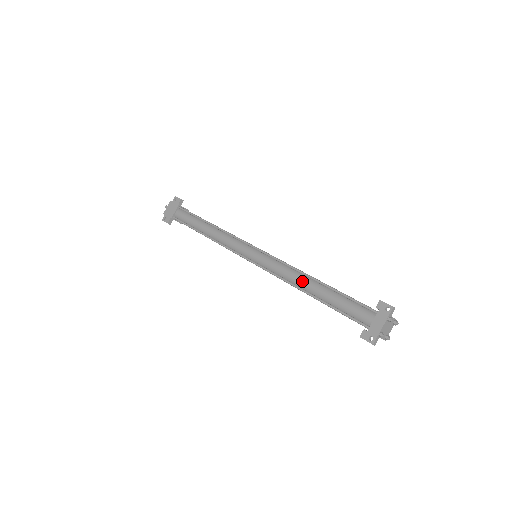
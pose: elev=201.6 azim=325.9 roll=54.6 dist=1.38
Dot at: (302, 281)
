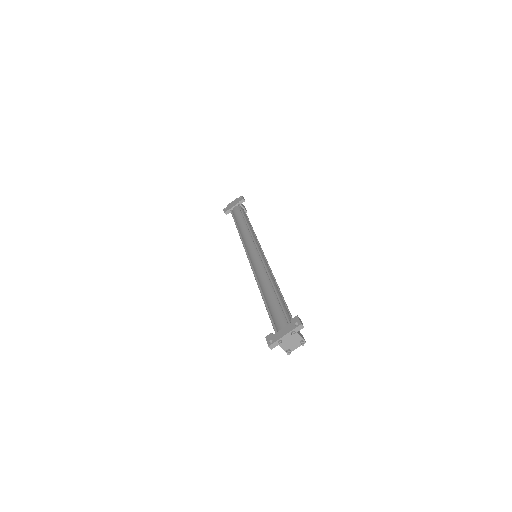
Dot at: (264, 282)
